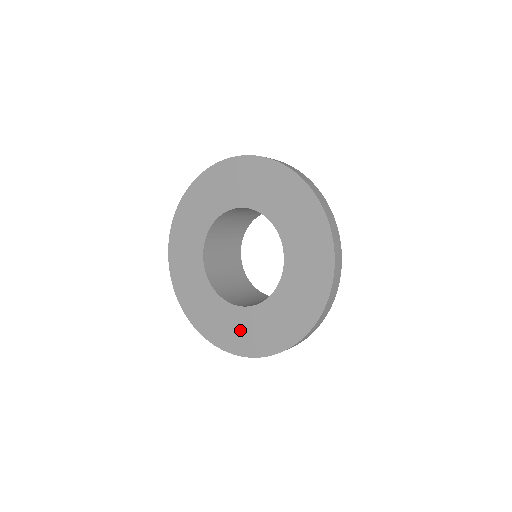
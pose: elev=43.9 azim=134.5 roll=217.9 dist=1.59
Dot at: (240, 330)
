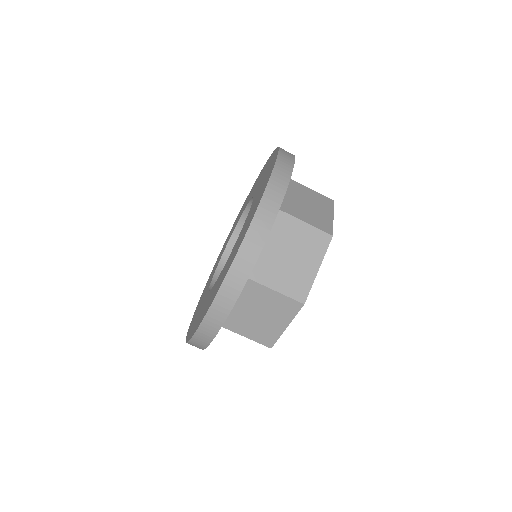
Dot at: occluded
